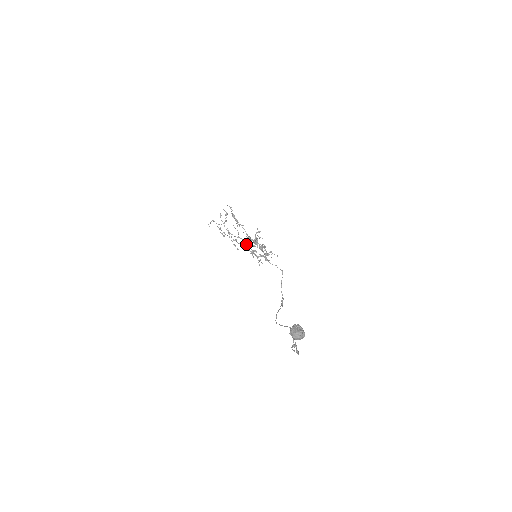
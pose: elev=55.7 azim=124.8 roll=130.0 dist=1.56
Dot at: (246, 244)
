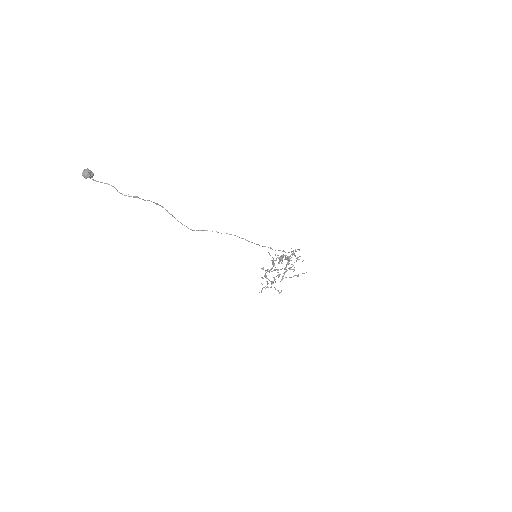
Dot at: (284, 274)
